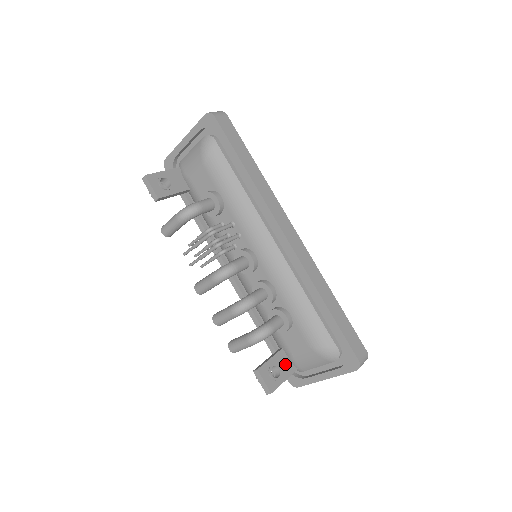
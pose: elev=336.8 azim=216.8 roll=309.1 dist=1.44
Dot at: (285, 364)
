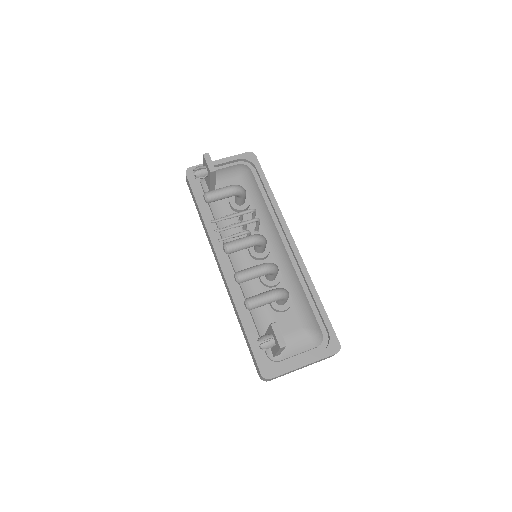
Dot at: occluded
